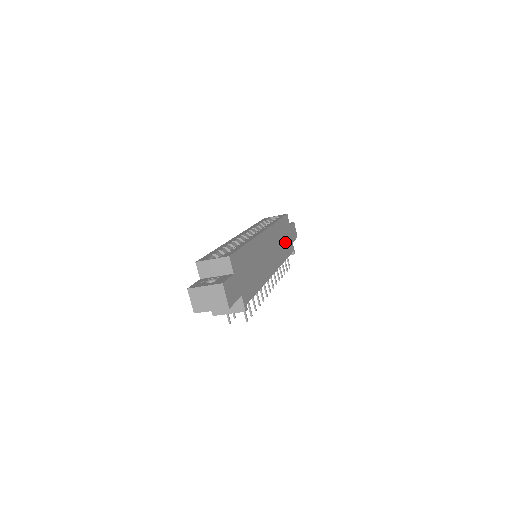
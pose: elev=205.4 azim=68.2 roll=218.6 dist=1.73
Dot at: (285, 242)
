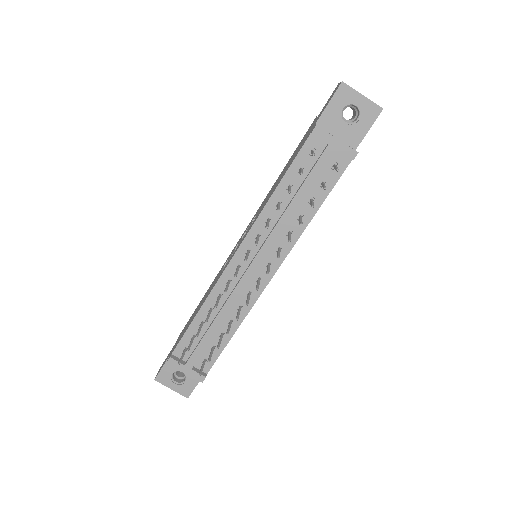
Dot at: occluded
